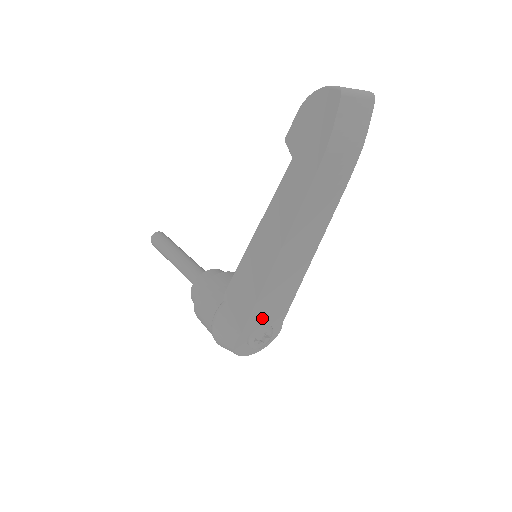
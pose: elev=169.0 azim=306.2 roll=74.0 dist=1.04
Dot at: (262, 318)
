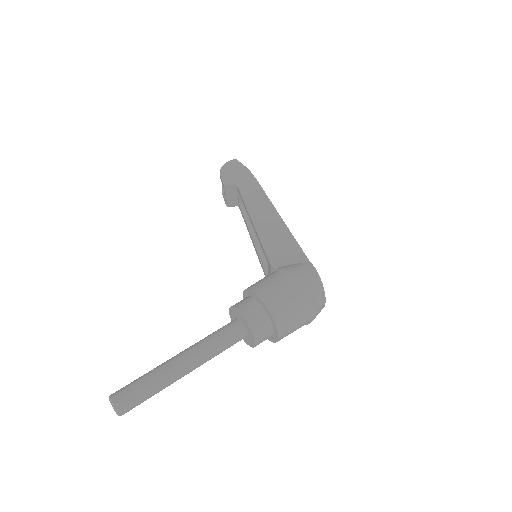
Dot at: occluded
